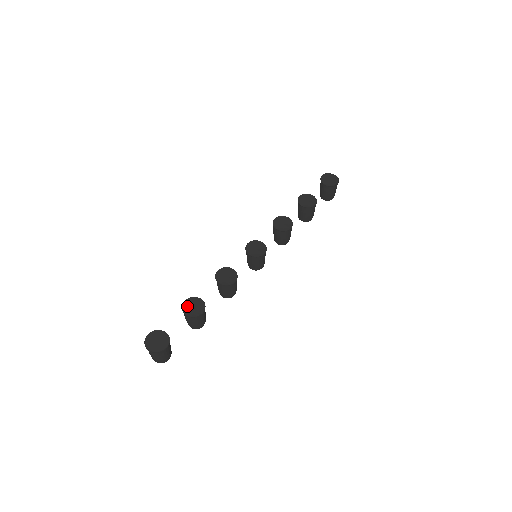
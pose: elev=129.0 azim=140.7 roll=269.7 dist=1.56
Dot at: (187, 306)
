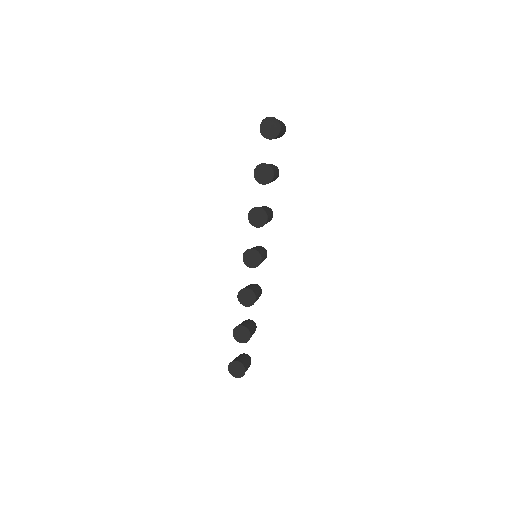
Dot at: (237, 335)
